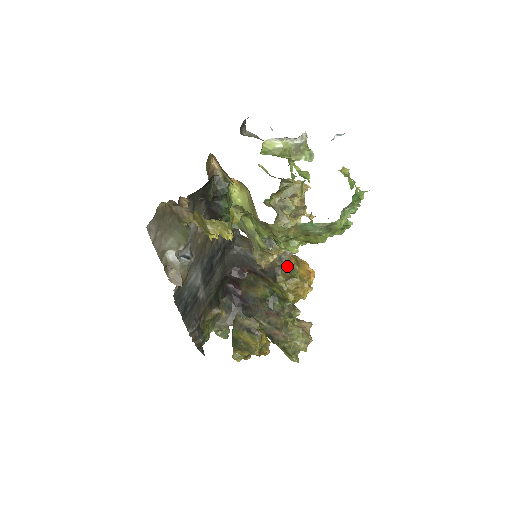
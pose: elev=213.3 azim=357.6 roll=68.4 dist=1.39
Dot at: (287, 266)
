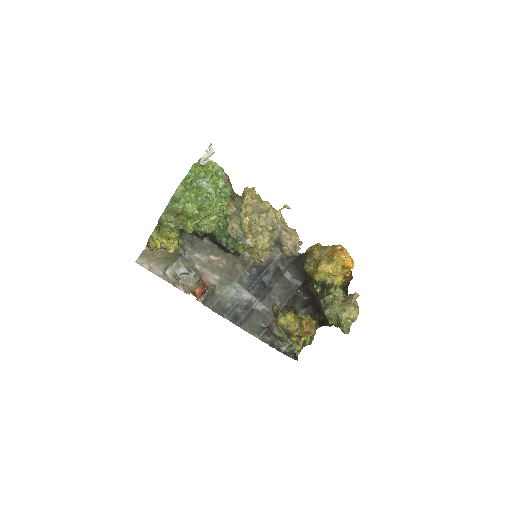
Dot at: (307, 254)
